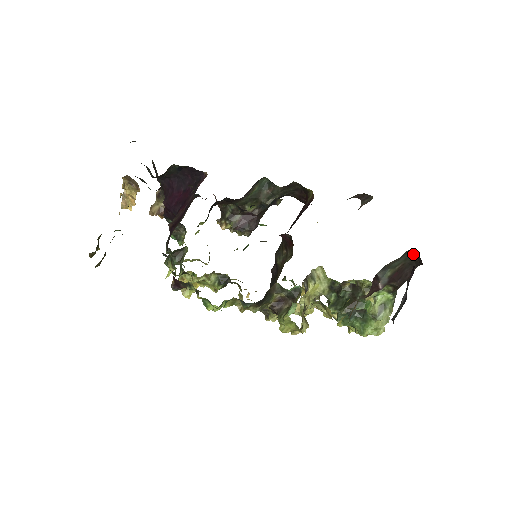
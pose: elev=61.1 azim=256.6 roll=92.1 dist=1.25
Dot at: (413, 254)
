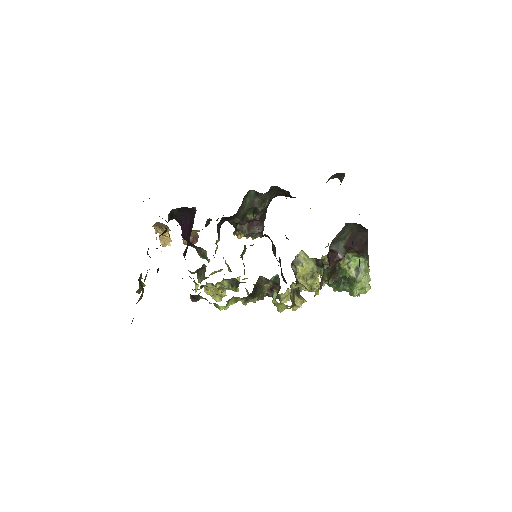
Dot at: (354, 224)
